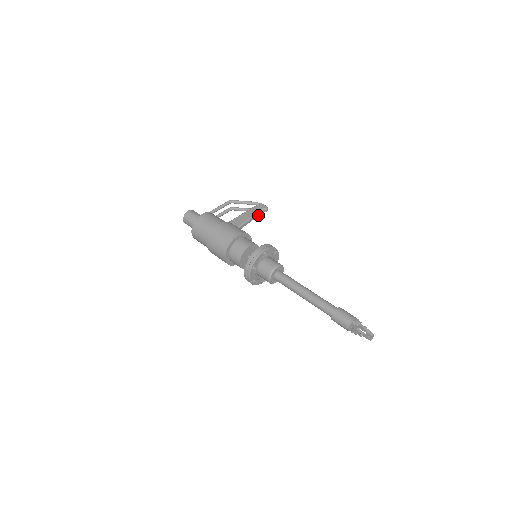
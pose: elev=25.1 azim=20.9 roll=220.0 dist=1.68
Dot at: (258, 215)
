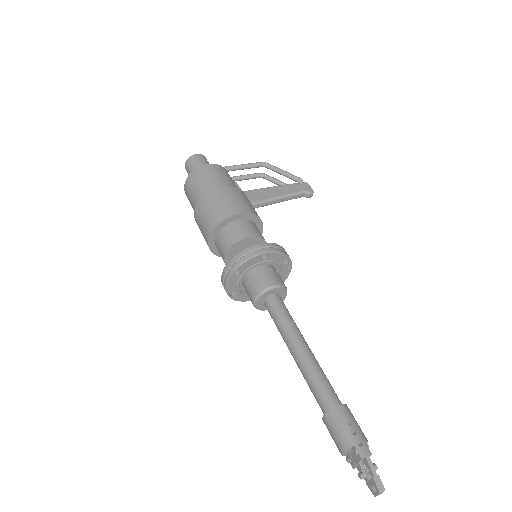
Dot at: (294, 197)
